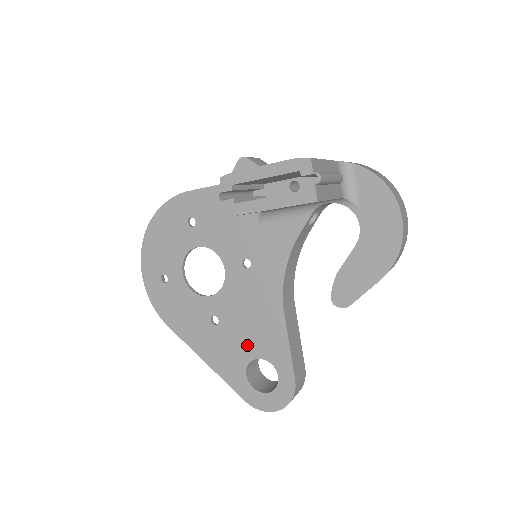
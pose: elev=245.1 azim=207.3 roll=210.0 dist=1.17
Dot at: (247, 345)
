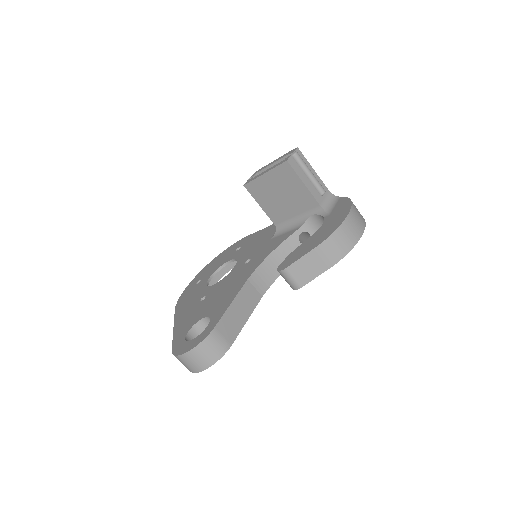
Dot at: (207, 309)
